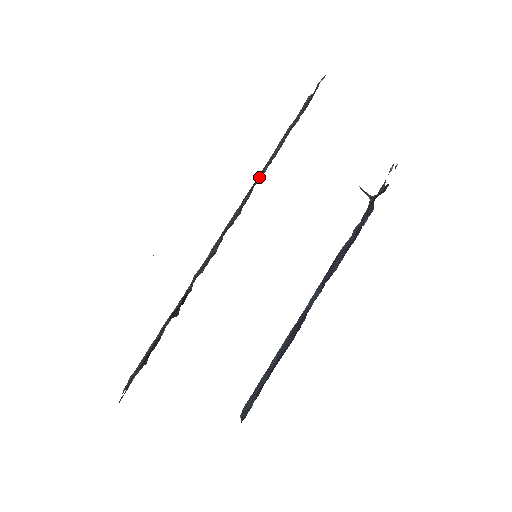
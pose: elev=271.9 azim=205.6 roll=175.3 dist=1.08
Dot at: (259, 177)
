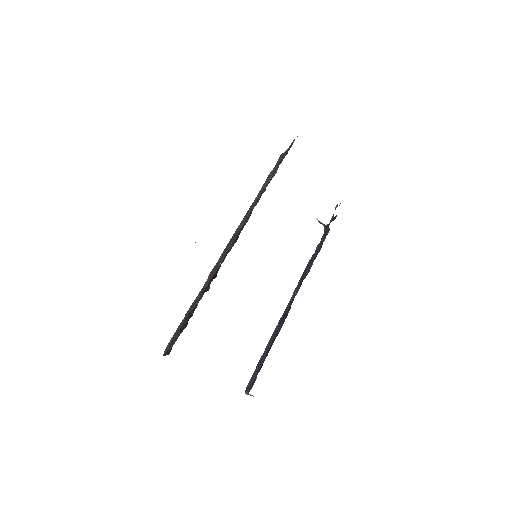
Dot at: (262, 193)
